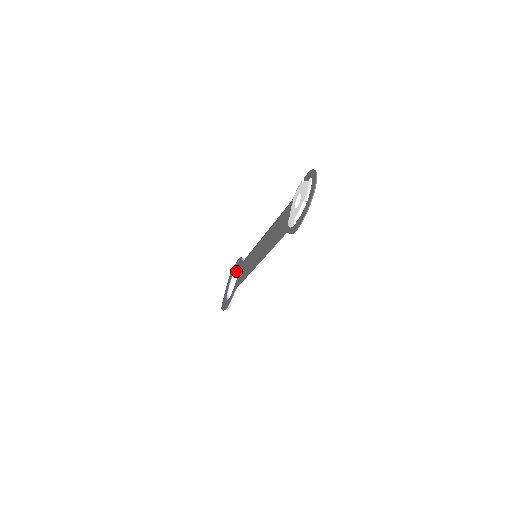
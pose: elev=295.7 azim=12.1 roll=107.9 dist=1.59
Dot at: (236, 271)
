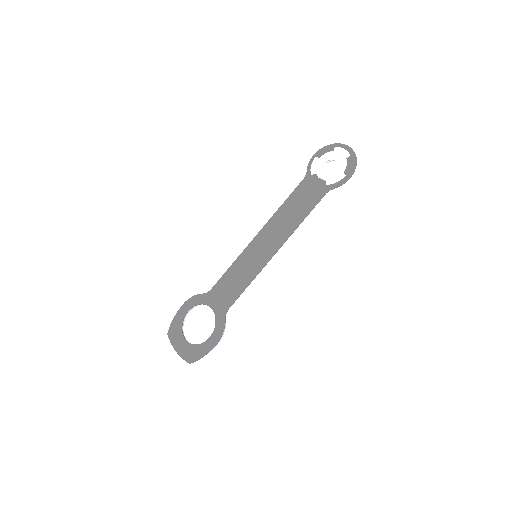
Dot at: occluded
